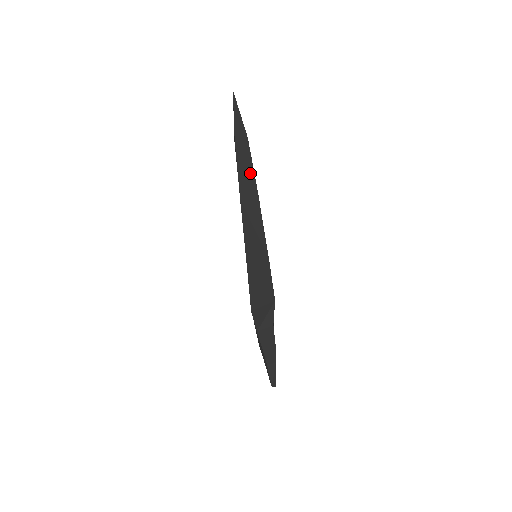
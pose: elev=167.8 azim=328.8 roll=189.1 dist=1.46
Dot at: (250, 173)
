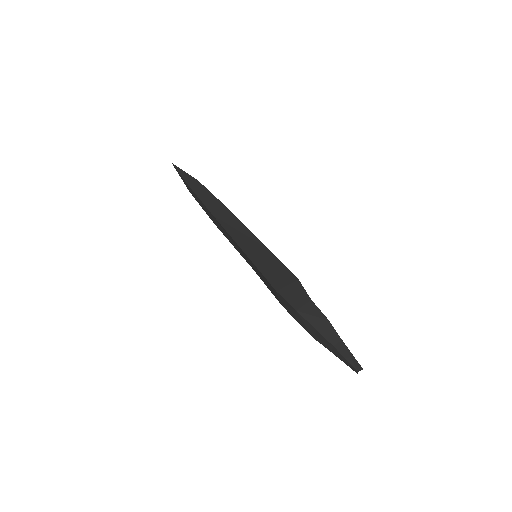
Dot at: (213, 199)
